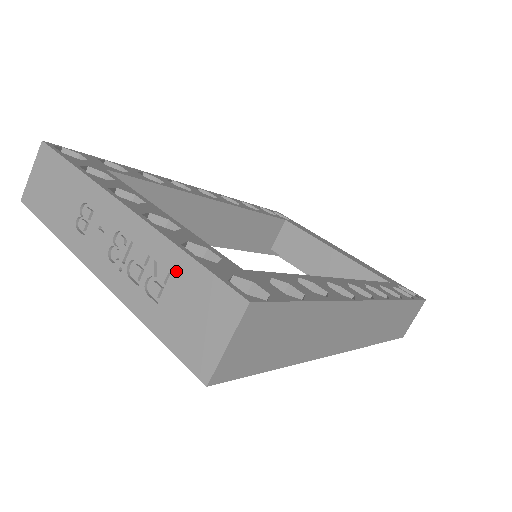
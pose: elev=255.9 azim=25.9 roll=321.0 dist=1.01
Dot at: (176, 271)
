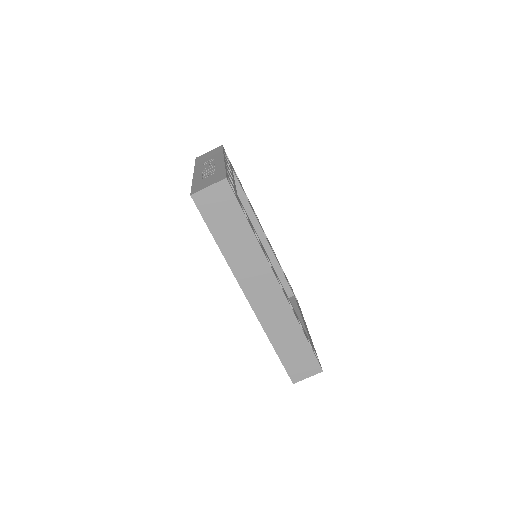
Dot at: (217, 172)
